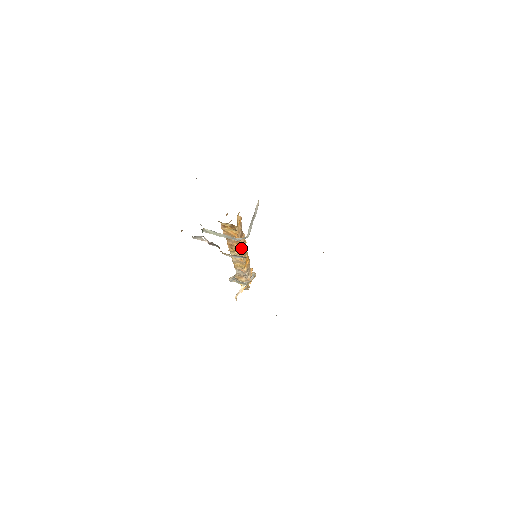
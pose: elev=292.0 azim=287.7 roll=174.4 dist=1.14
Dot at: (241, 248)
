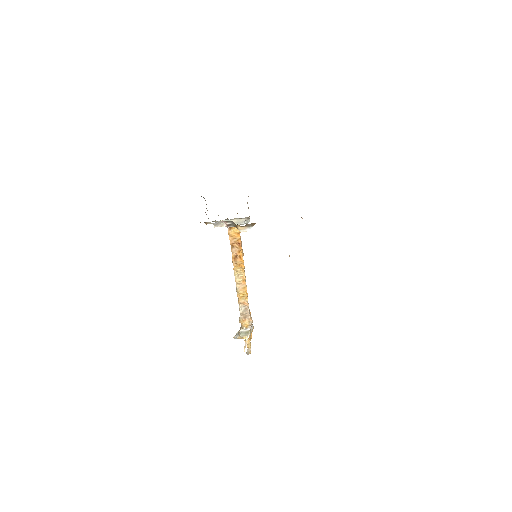
Dot at: occluded
